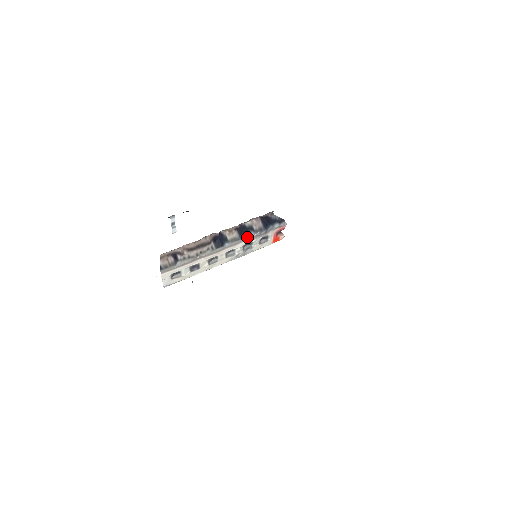
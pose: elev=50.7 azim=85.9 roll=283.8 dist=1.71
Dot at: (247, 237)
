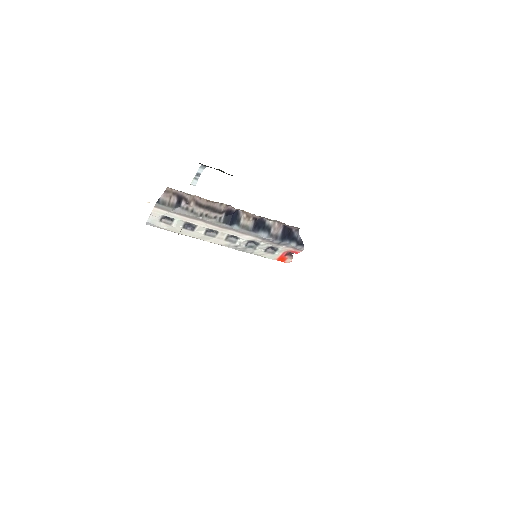
Dot at: (259, 234)
